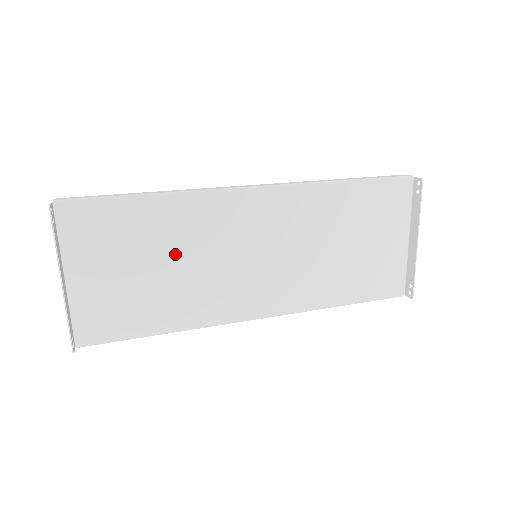
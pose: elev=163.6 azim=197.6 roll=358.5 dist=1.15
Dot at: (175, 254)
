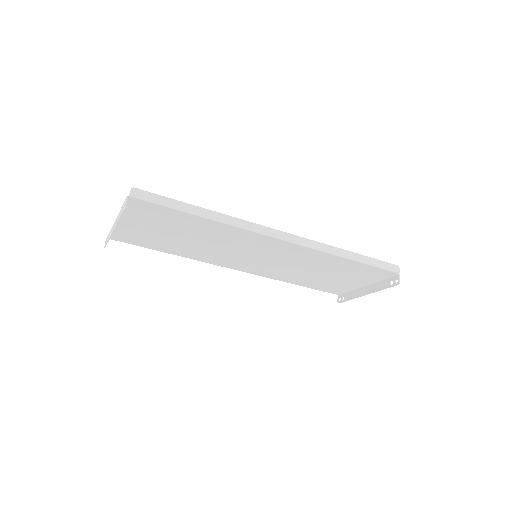
Dot at: (201, 238)
